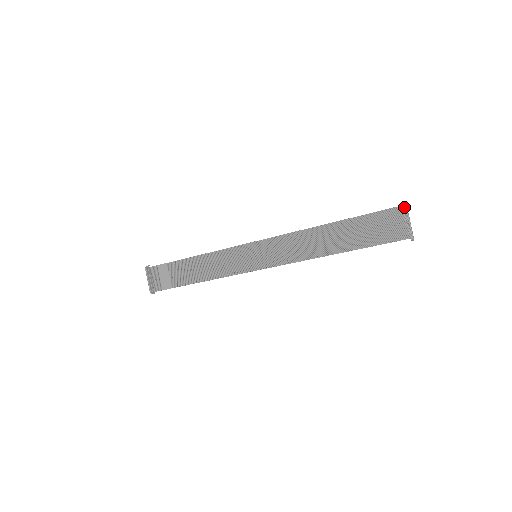
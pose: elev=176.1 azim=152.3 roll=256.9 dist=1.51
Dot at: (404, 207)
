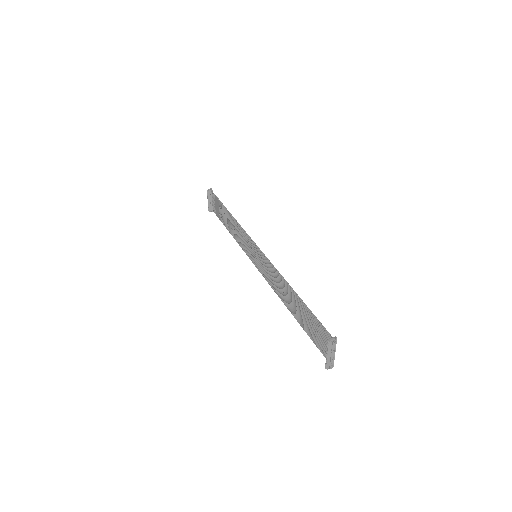
Dot at: (328, 344)
